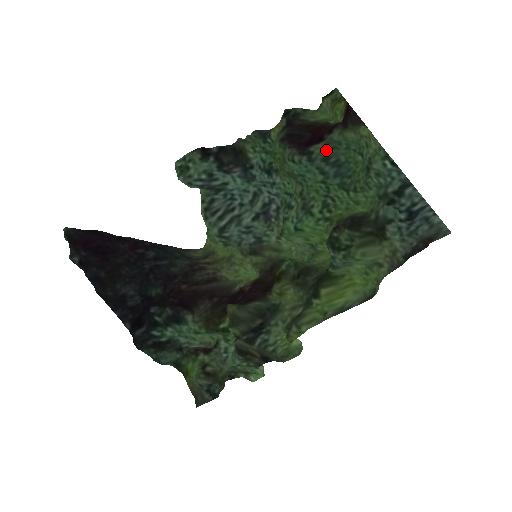
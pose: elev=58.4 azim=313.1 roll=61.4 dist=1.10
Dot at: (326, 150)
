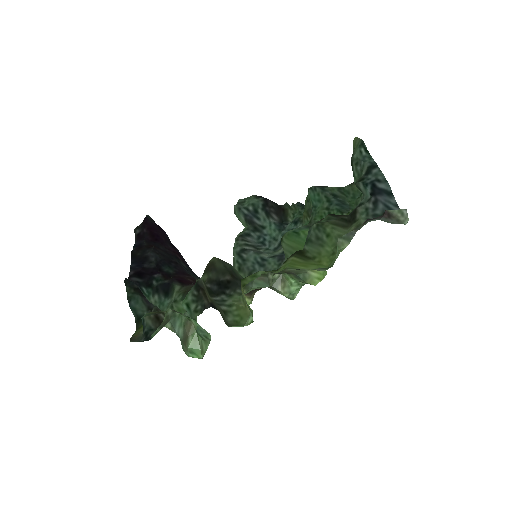
Dot at: (337, 191)
